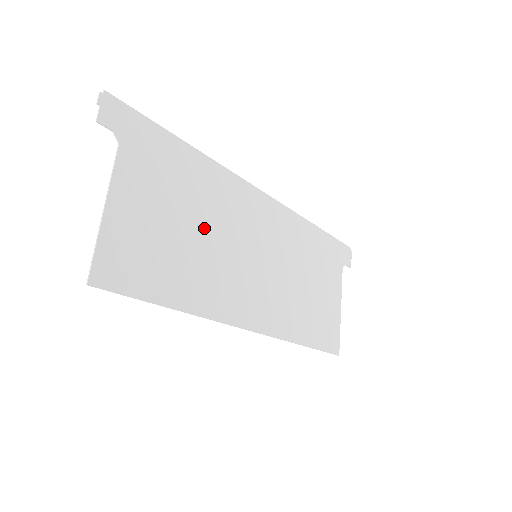
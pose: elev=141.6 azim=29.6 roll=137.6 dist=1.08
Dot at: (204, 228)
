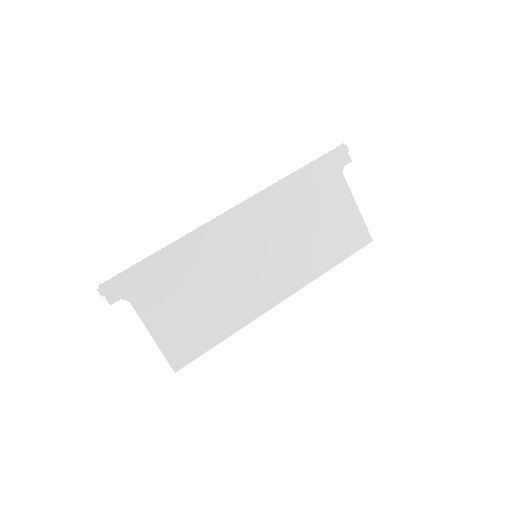
Dot at: (209, 283)
